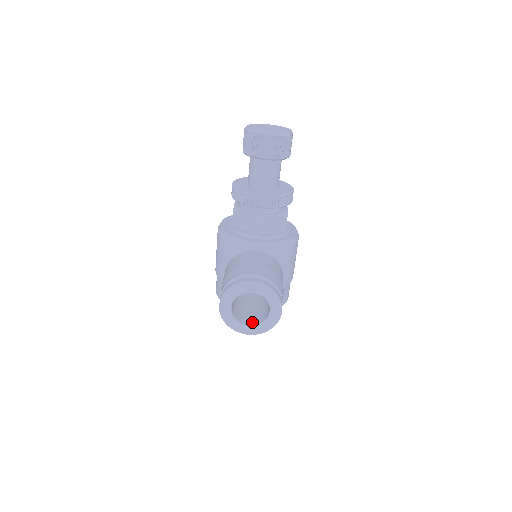
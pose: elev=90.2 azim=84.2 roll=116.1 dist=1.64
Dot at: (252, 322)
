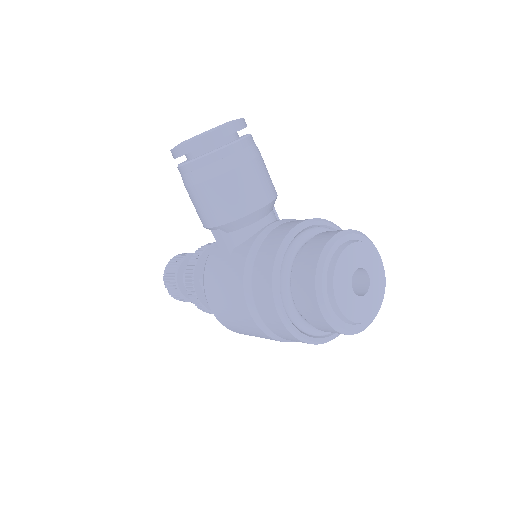
Dot at: occluded
